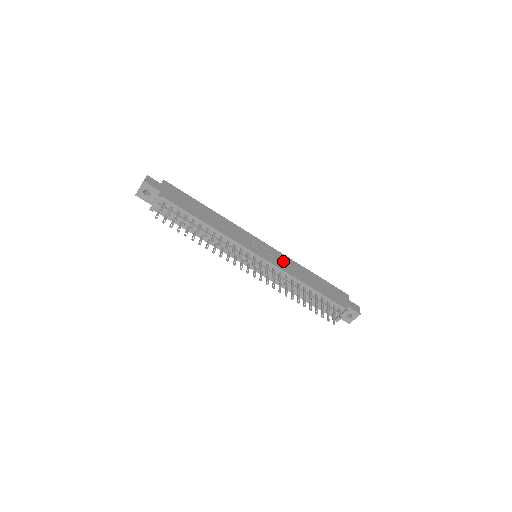
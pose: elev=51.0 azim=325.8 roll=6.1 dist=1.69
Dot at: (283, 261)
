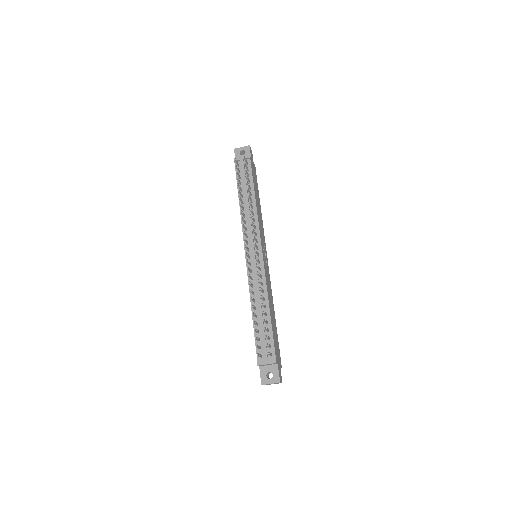
Dot at: (268, 280)
